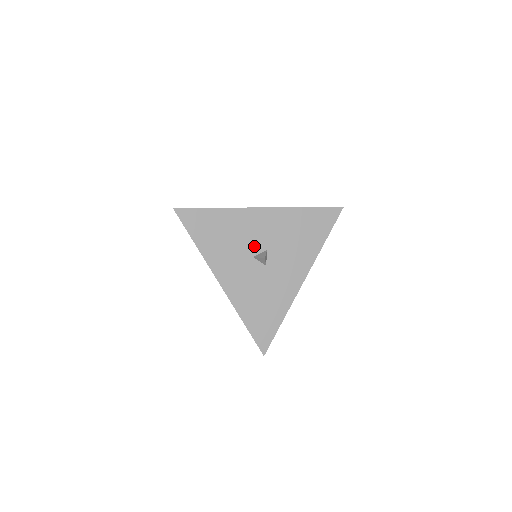
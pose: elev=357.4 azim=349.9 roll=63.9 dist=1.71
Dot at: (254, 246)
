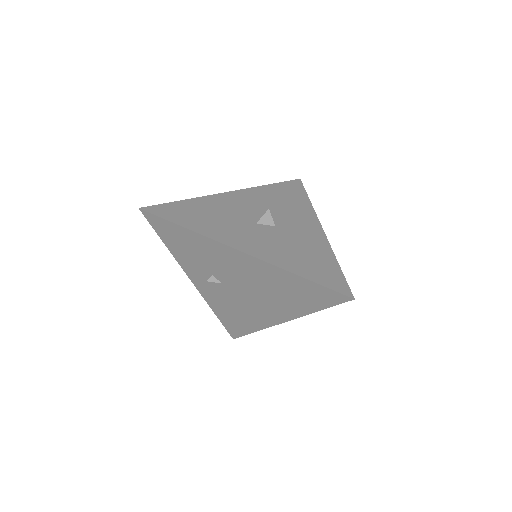
Dot at: (249, 216)
